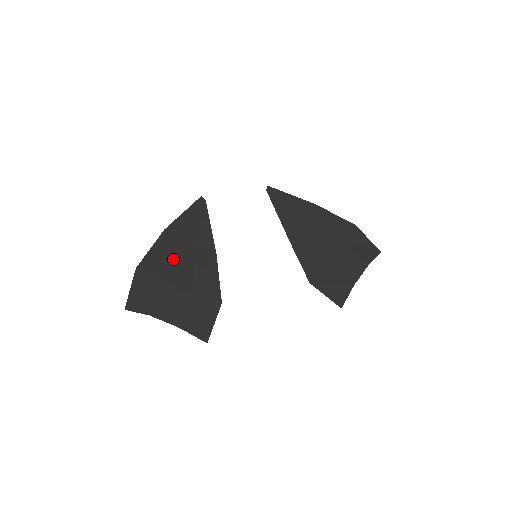
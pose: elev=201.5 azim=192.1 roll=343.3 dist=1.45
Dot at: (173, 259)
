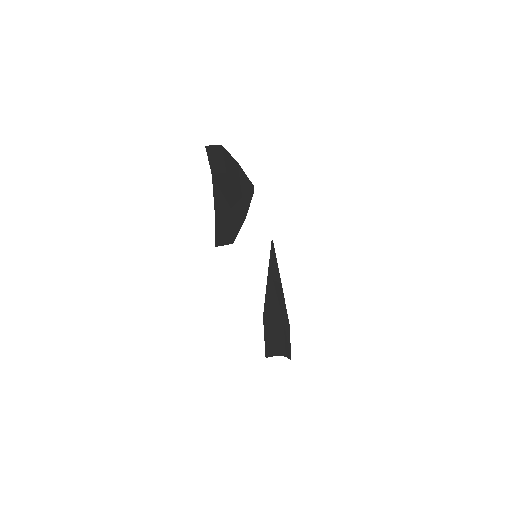
Dot at: (233, 179)
